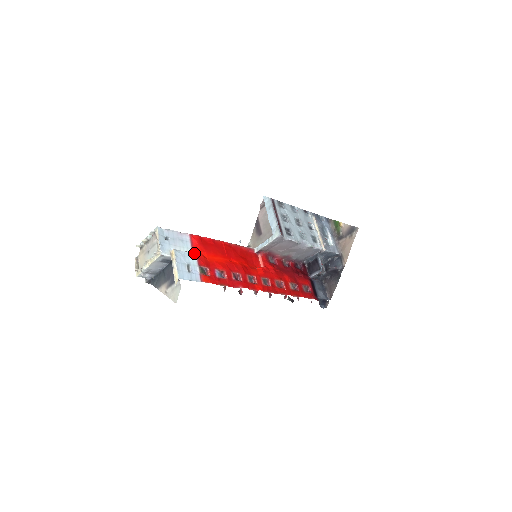
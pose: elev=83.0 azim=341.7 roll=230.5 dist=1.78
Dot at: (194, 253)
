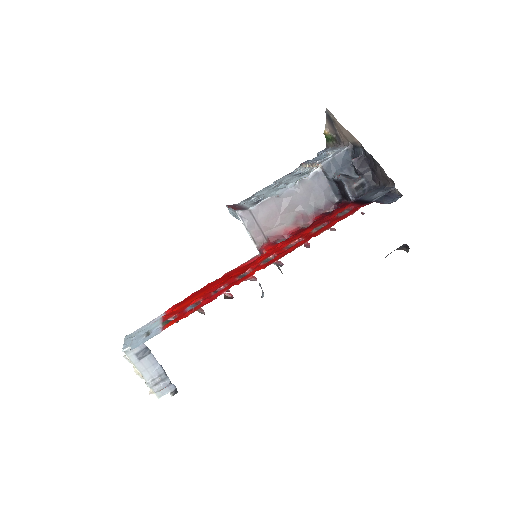
Dot at: occluded
